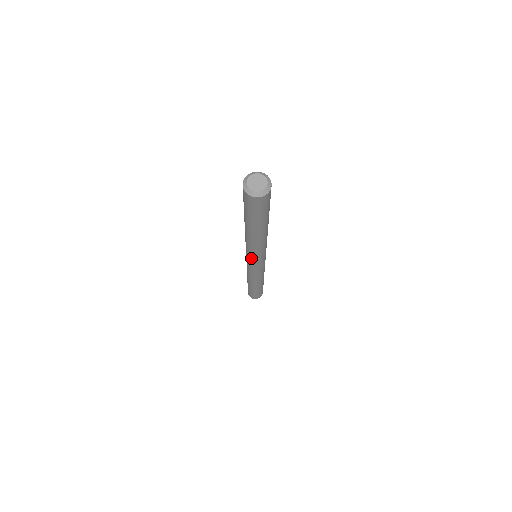
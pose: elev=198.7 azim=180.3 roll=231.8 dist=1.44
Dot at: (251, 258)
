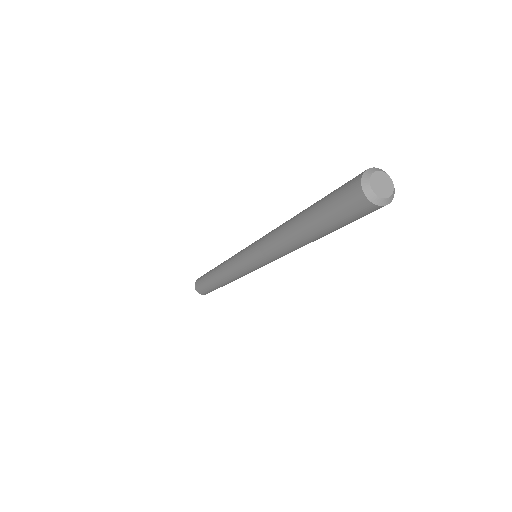
Dot at: (267, 263)
